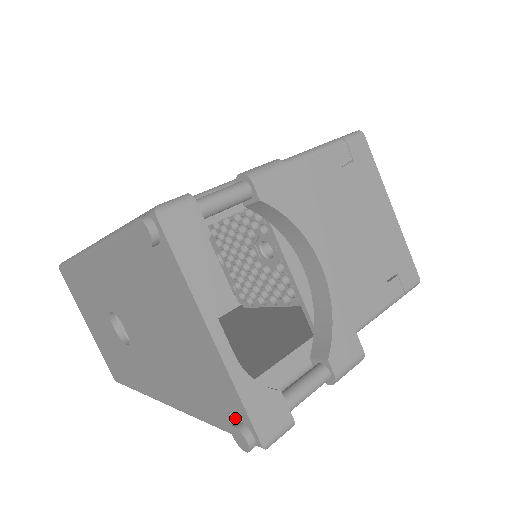
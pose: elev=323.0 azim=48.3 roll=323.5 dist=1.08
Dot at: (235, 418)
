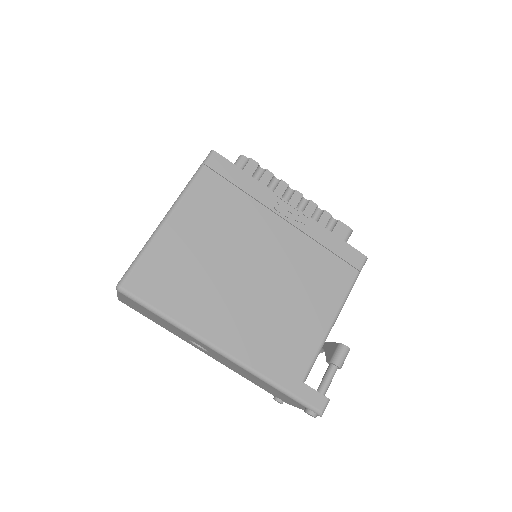
Dot at: (279, 398)
